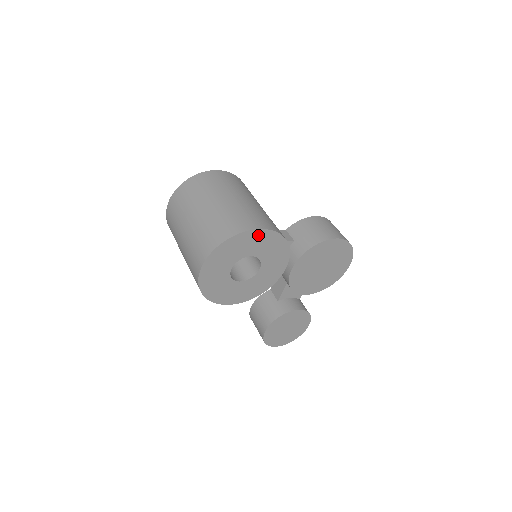
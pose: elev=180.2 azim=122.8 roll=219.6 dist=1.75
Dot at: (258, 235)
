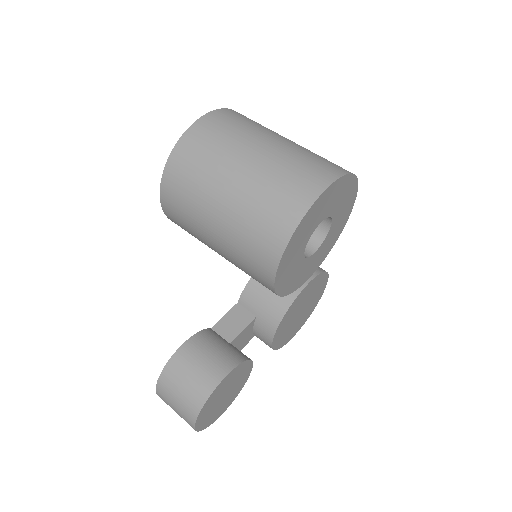
Dot at: (350, 203)
